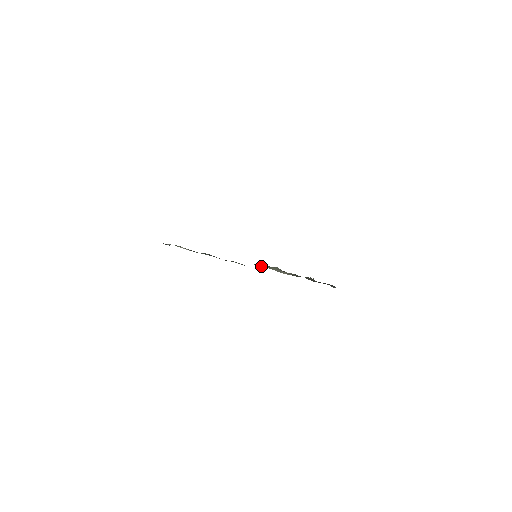
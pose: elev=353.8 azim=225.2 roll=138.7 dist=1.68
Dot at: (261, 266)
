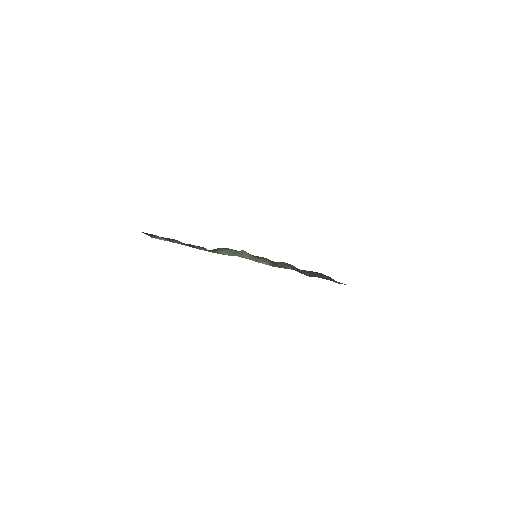
Dot at: occluded
